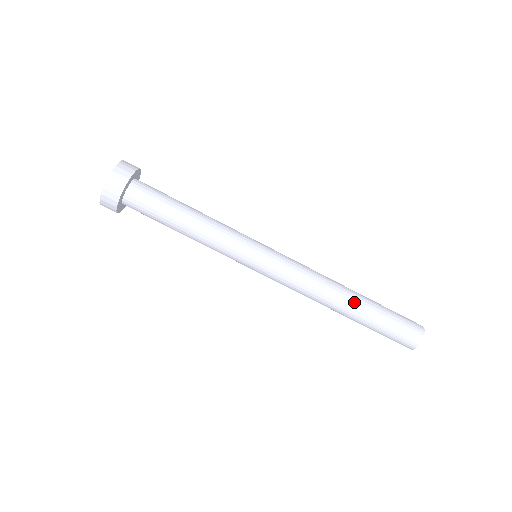
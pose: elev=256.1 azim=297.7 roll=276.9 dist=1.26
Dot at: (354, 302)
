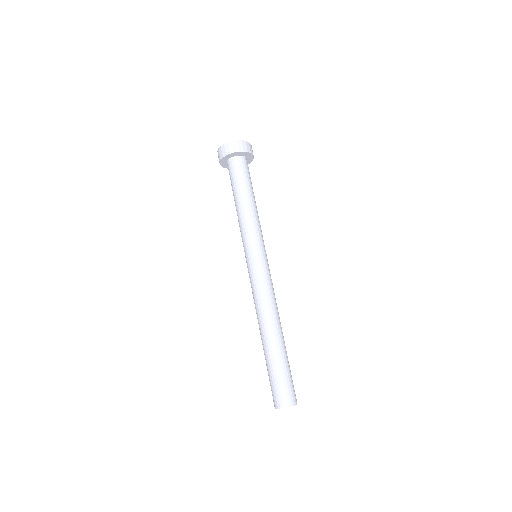
Dot at: (283, 336)
